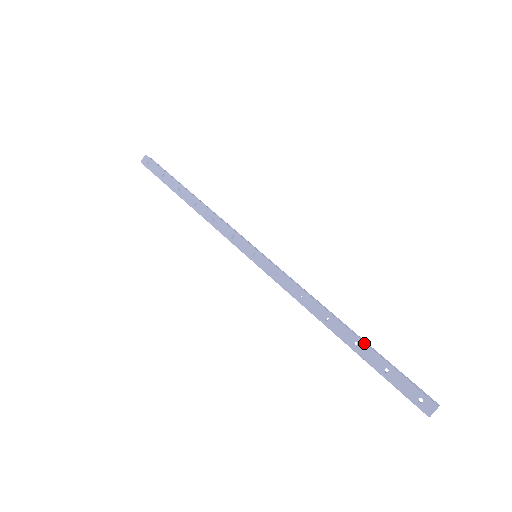
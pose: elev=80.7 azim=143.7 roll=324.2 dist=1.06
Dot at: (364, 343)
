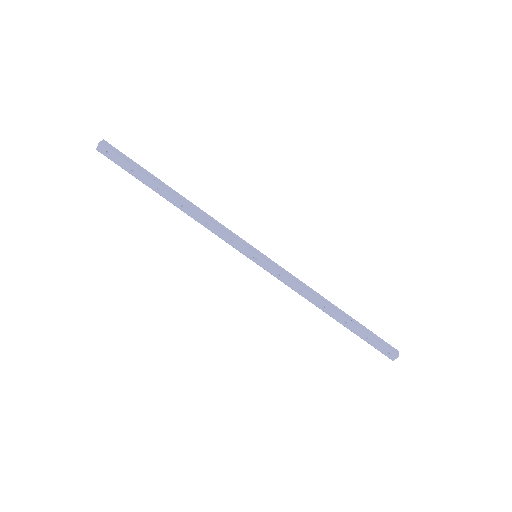
Dot at: (352, 323)
